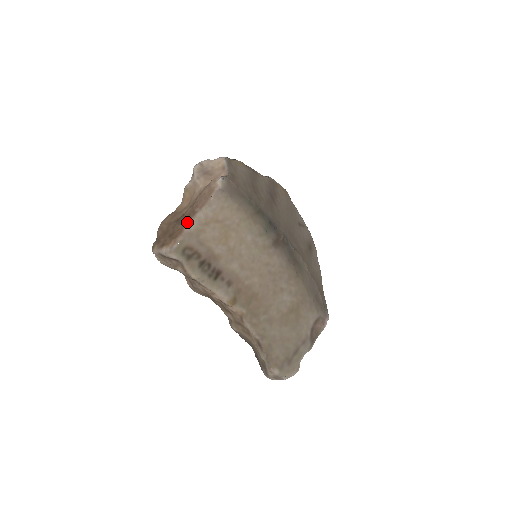
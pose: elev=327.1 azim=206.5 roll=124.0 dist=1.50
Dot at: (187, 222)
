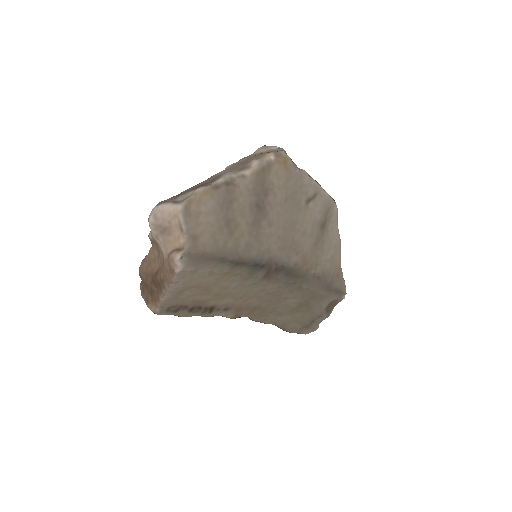
Dot at: (160, 292)
